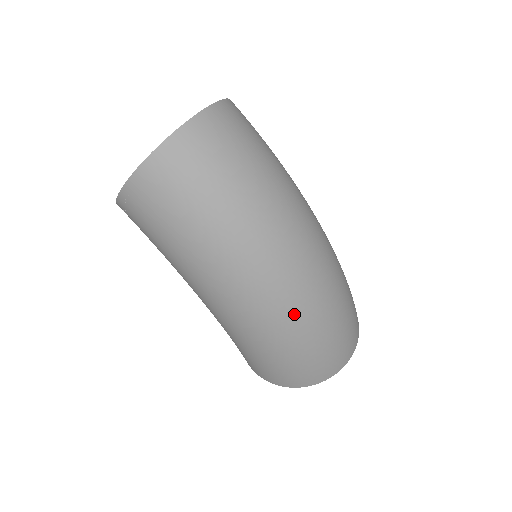
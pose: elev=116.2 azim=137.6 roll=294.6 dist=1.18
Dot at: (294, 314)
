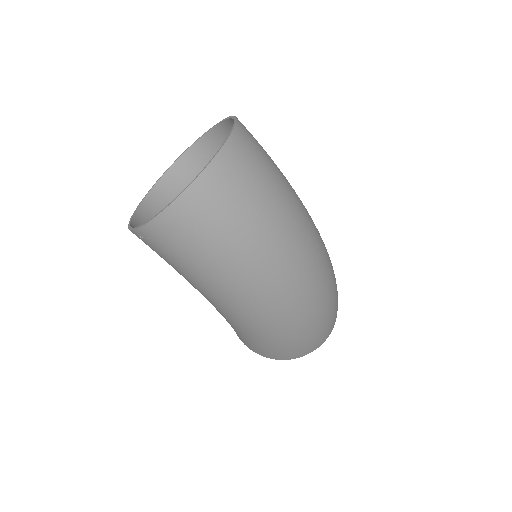
Dot at: (302, 312)
